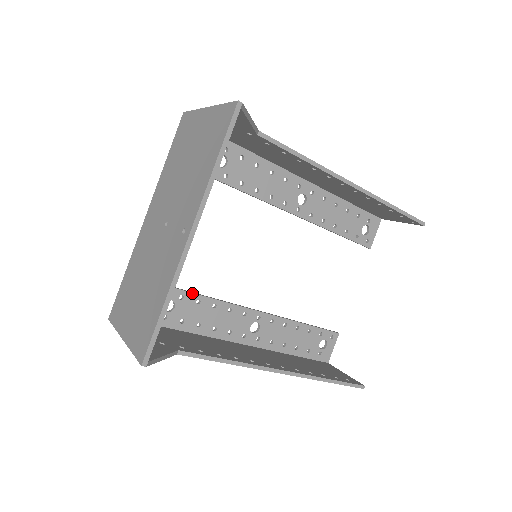
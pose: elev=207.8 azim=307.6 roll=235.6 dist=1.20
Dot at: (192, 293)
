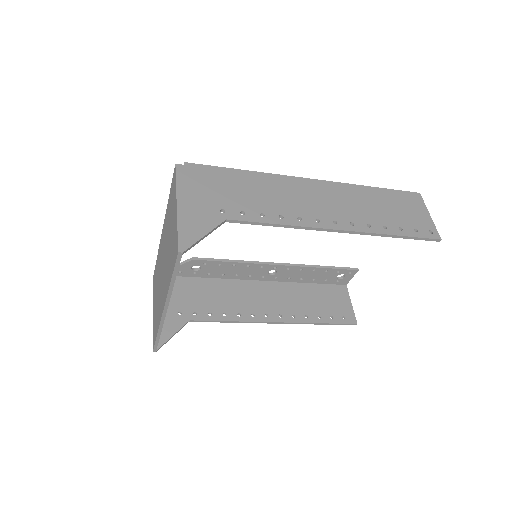
Dot at: (213, 261)
